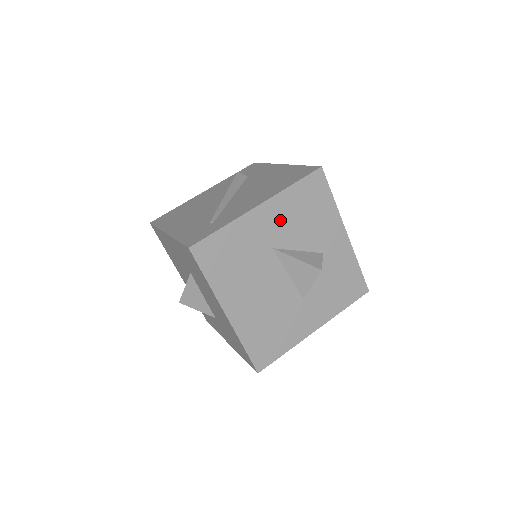
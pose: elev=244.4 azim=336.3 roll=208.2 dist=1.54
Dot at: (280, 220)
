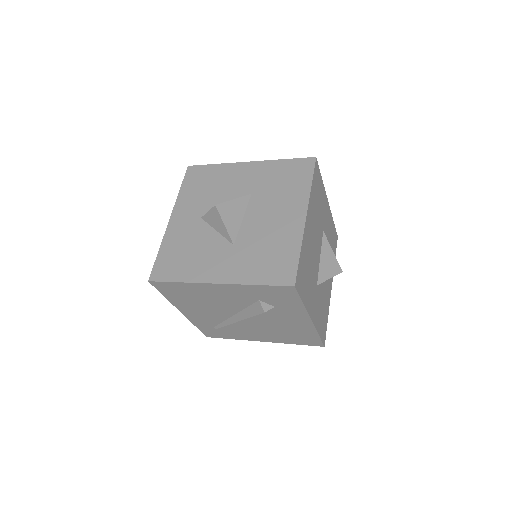
Dot at: (328, 225)
